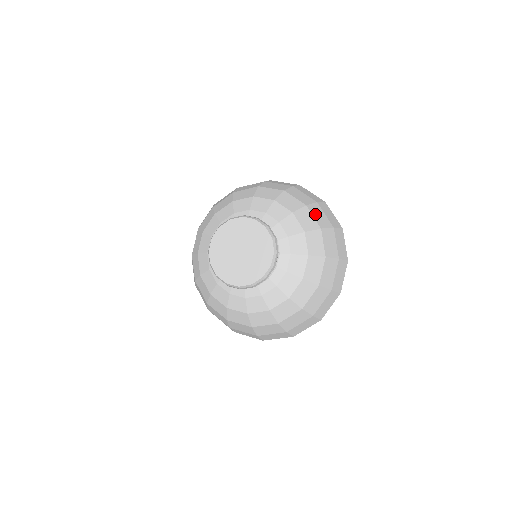
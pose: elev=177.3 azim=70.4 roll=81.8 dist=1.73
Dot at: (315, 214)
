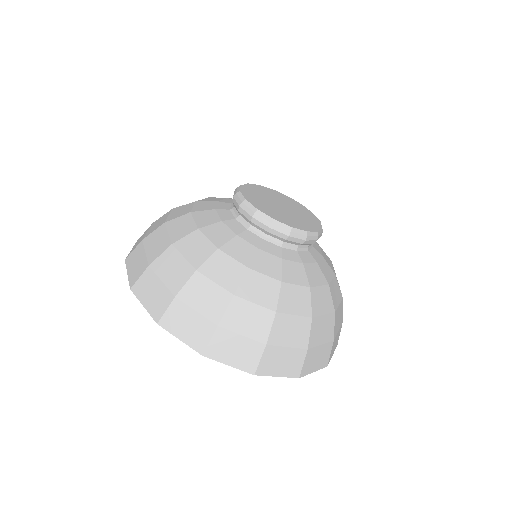
Dot at: occluded
